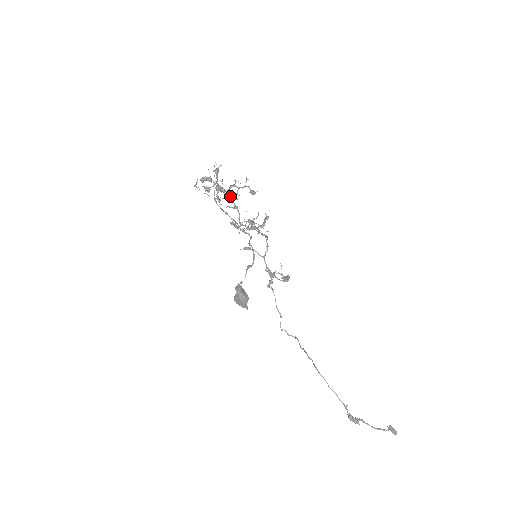
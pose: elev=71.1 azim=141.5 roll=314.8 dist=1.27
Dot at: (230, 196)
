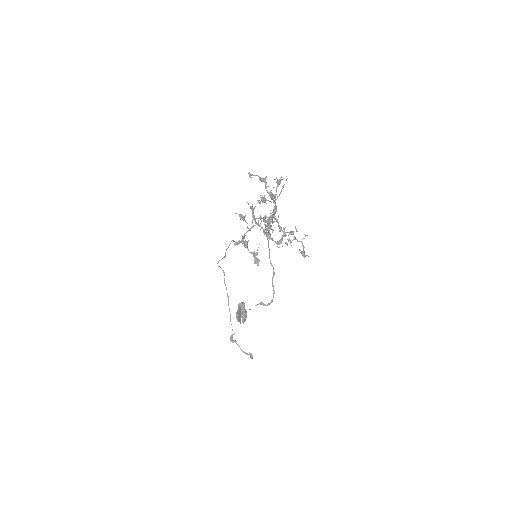
Dot at: occluded
